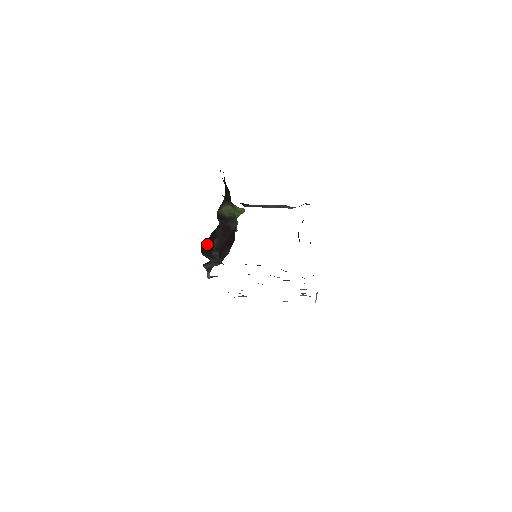
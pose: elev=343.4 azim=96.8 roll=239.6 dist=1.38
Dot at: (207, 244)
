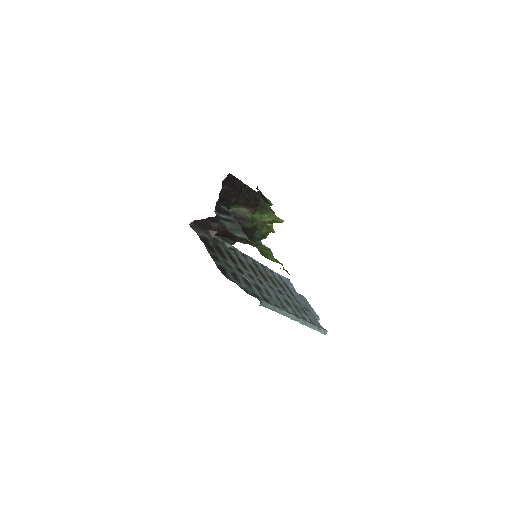
Dot at: (203, 221)
